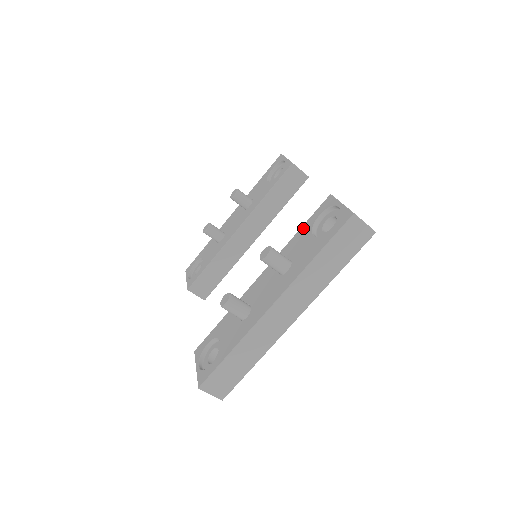
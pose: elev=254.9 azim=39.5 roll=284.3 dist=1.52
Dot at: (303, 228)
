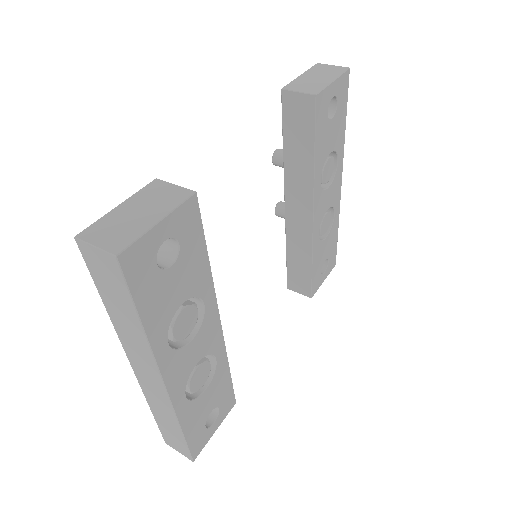
Dot at: occluded
